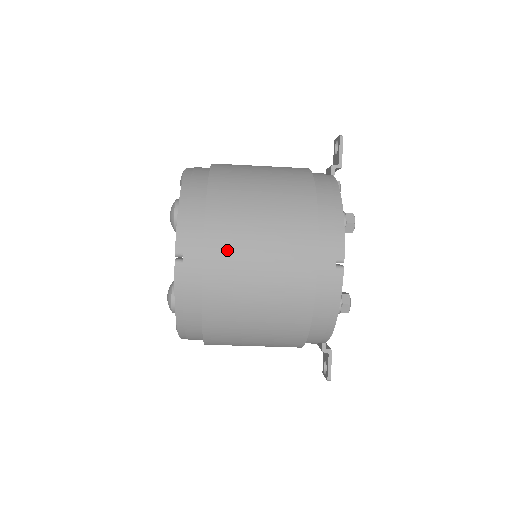
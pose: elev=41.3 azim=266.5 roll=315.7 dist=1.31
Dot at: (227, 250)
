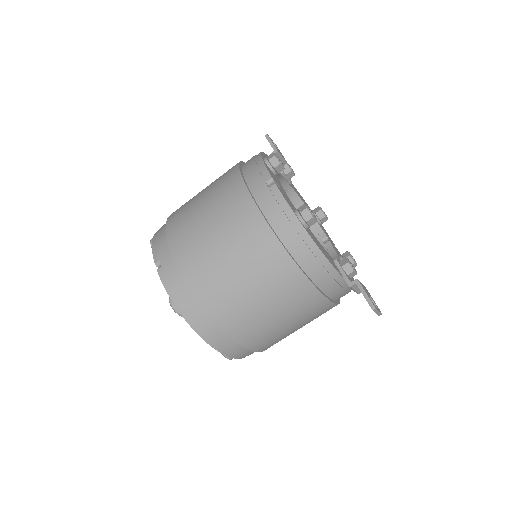
Dot at: (184, 234)
